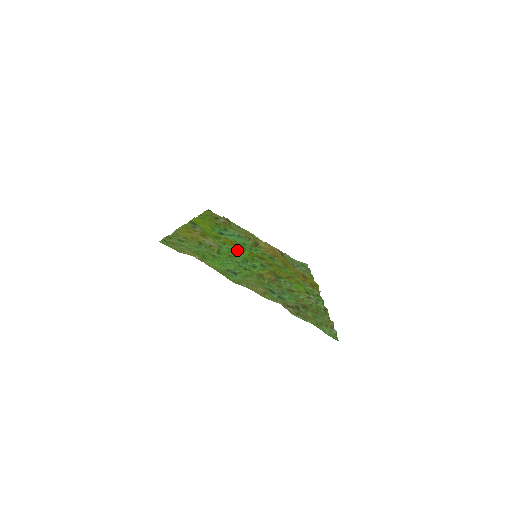
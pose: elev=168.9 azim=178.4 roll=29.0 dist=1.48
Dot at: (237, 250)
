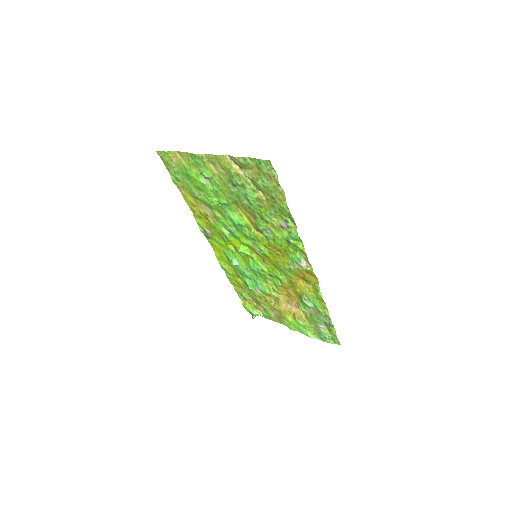
Dot at: (235, 236)
